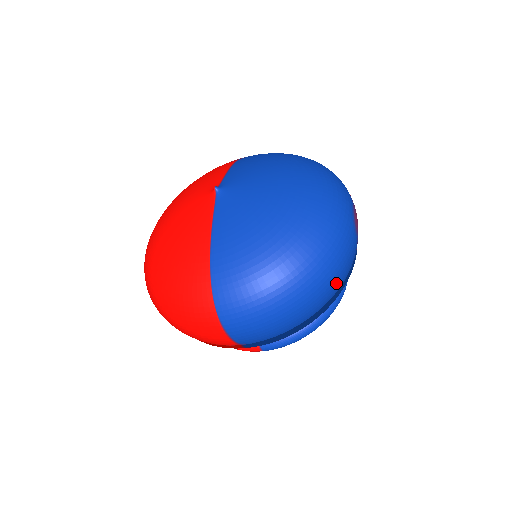
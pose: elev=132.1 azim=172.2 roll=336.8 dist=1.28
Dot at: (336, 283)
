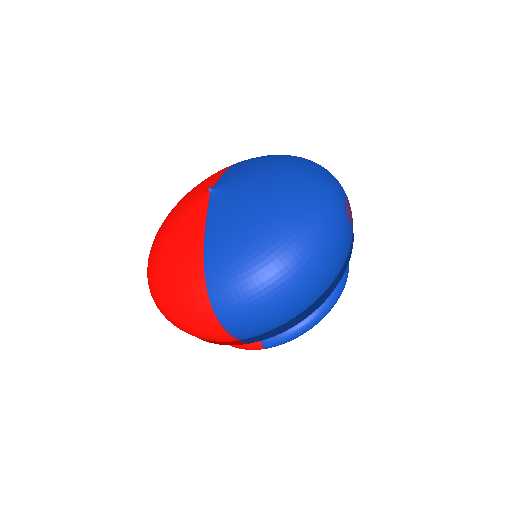
Dot at: (330, 273)
